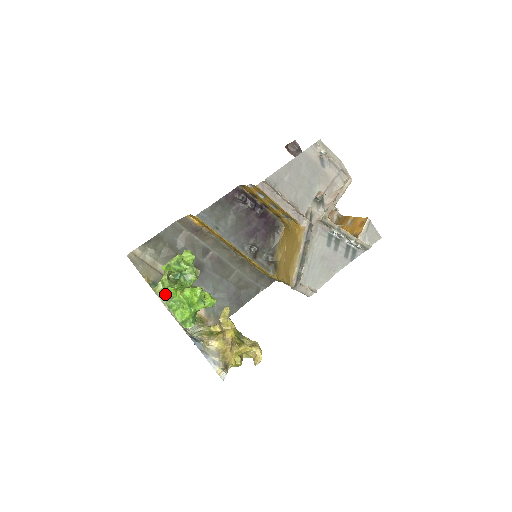
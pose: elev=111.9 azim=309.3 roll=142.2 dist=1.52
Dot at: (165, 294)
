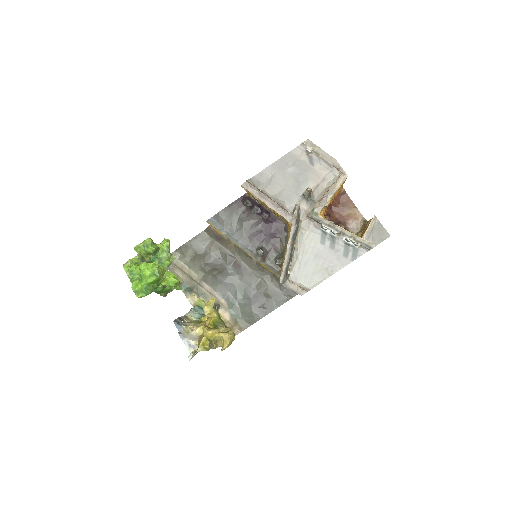
Dot at: (128, 268)
